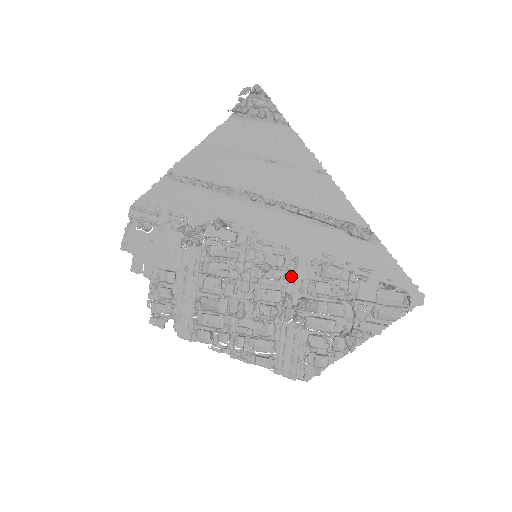
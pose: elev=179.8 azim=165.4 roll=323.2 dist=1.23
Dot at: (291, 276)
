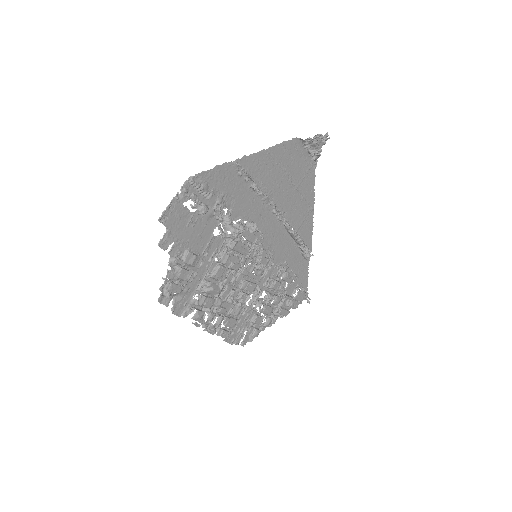
Dot at: (264, 274)
